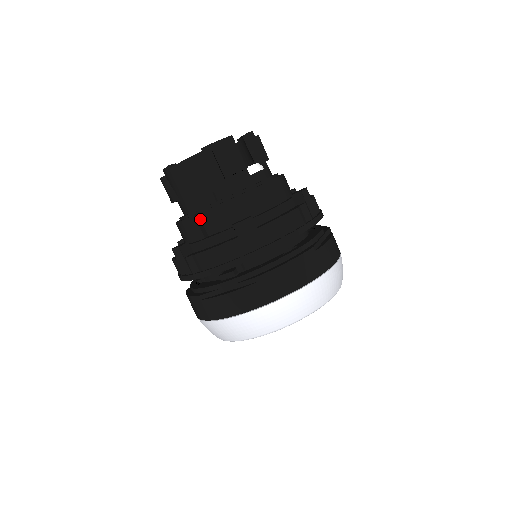
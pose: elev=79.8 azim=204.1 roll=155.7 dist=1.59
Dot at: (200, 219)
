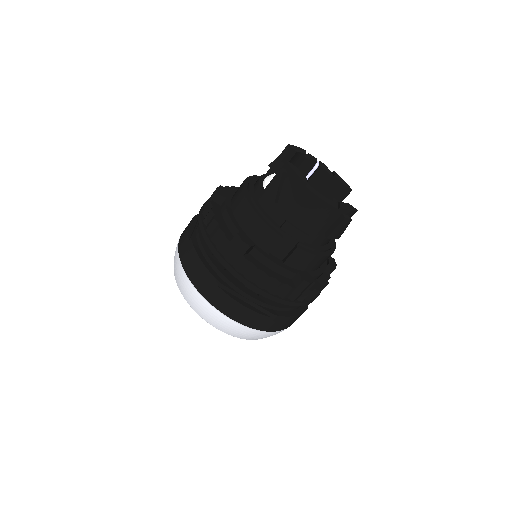
Dot at: occluded
